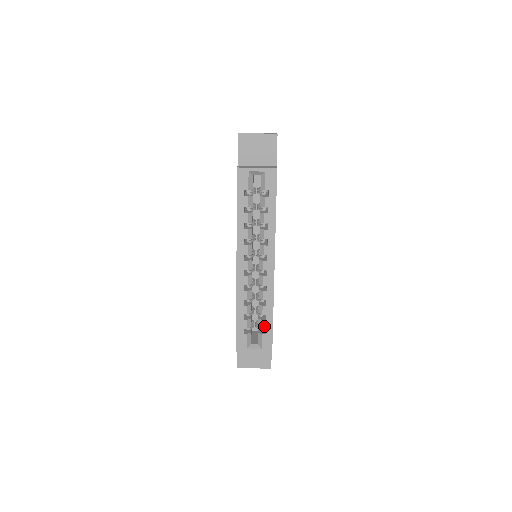
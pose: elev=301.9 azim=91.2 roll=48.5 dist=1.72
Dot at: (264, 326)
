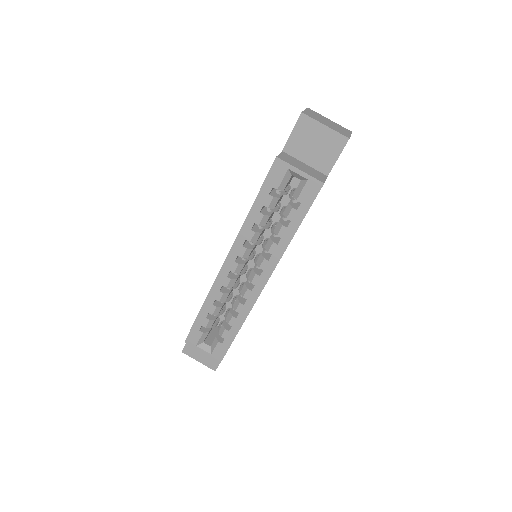
Dot at: (224, 335)
